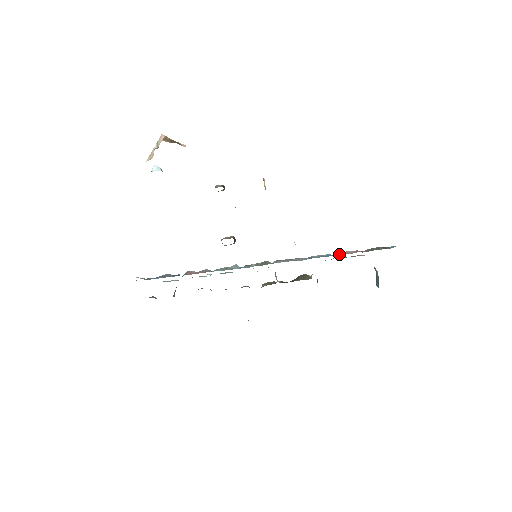
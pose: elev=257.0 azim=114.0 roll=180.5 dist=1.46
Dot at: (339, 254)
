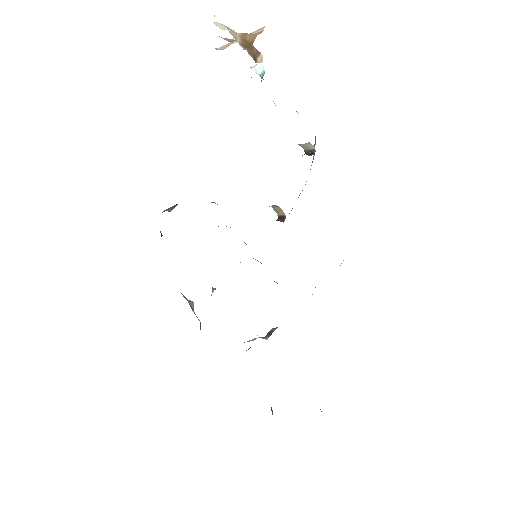
Dot at: occluded
